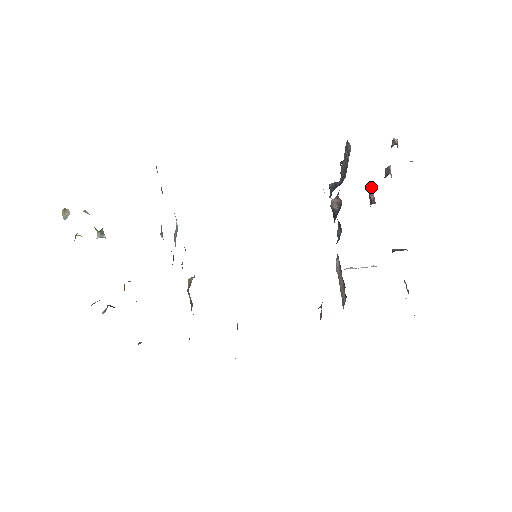
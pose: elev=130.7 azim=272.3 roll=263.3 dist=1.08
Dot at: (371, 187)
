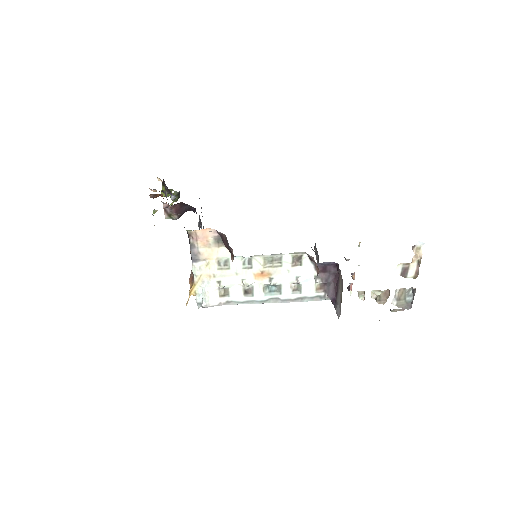
Dot at: (347, 287)
